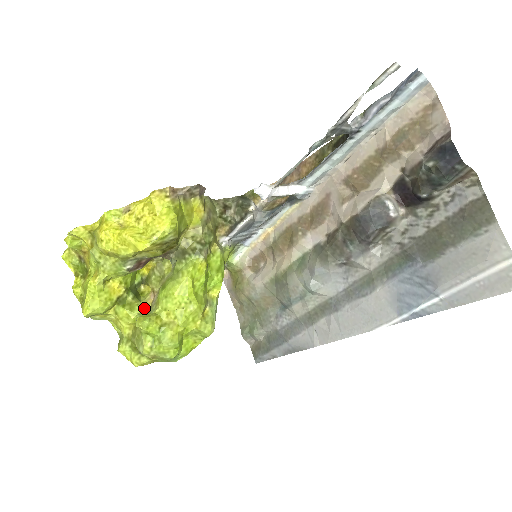
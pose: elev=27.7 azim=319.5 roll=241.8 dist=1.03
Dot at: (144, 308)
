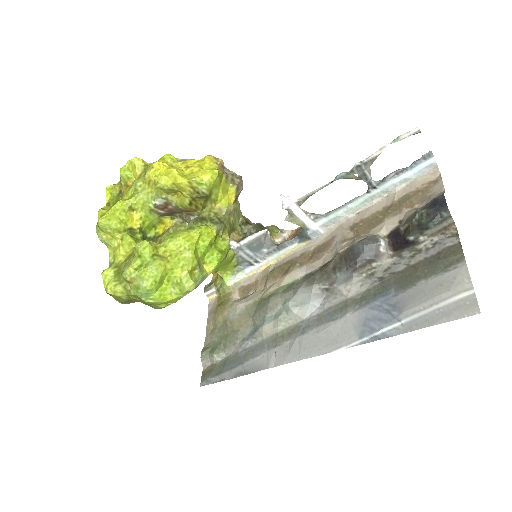
Dot at: occluded
